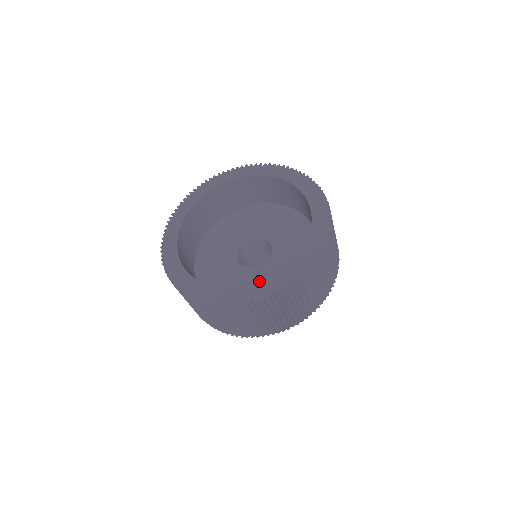
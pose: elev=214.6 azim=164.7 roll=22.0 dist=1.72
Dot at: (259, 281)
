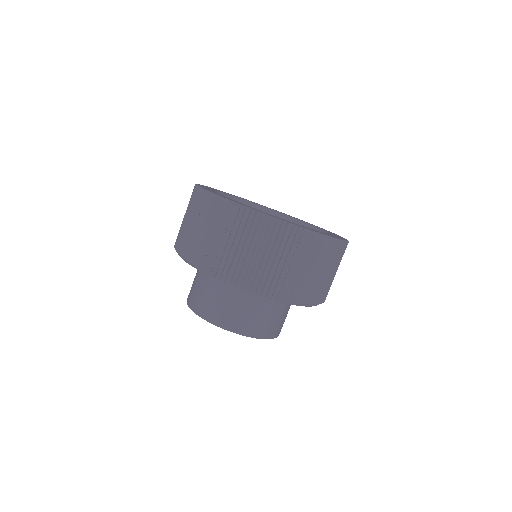
Dot at: occluded
